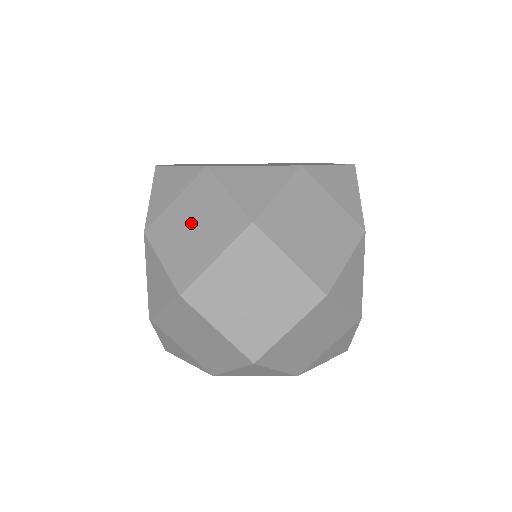
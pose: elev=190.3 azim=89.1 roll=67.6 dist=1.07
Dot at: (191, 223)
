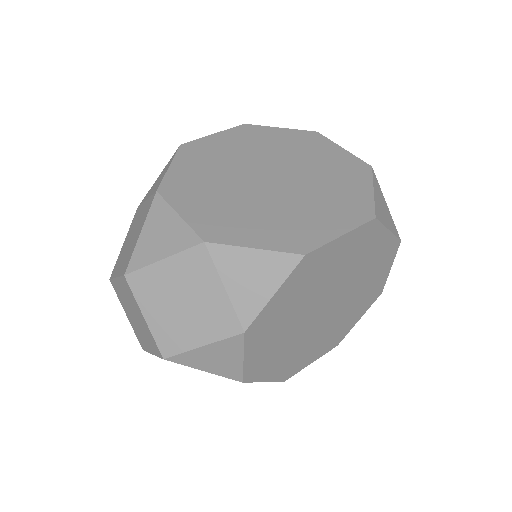
Dot at: (133, 232)
